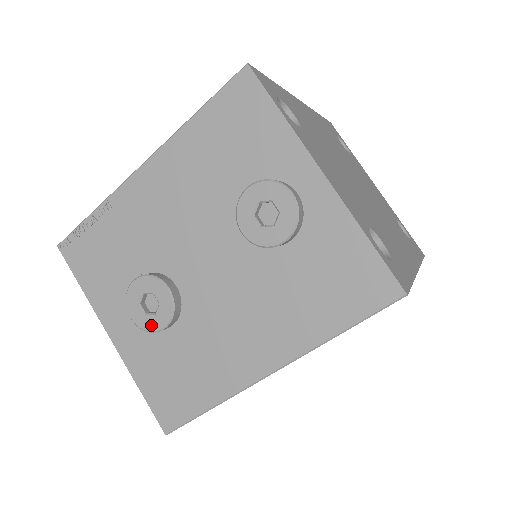
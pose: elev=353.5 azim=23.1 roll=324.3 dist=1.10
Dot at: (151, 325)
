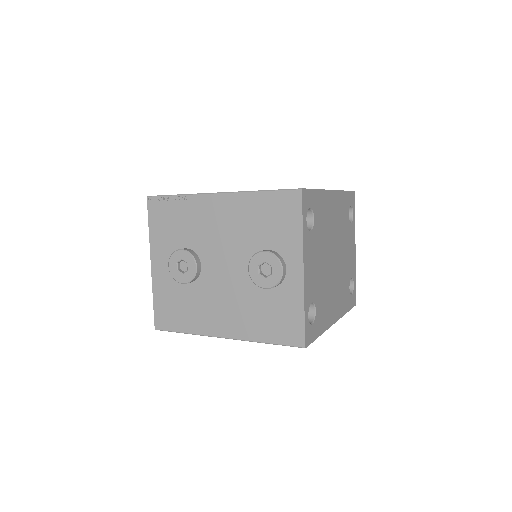
Dot at: (177, 277)
